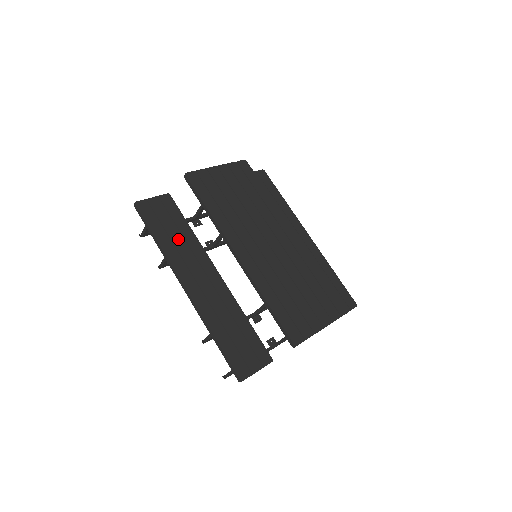
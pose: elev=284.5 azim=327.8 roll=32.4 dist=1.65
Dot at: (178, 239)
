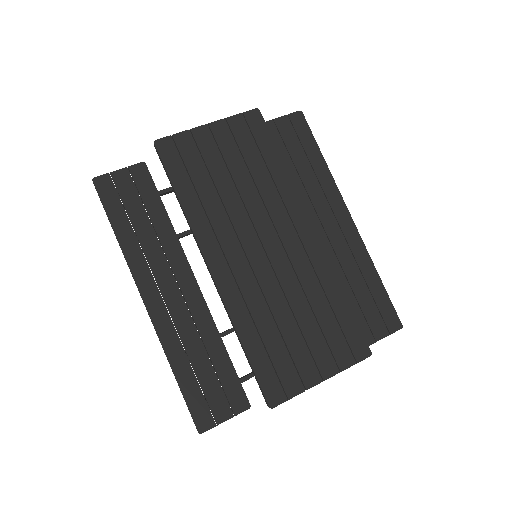
Dot at: (146, 232)
